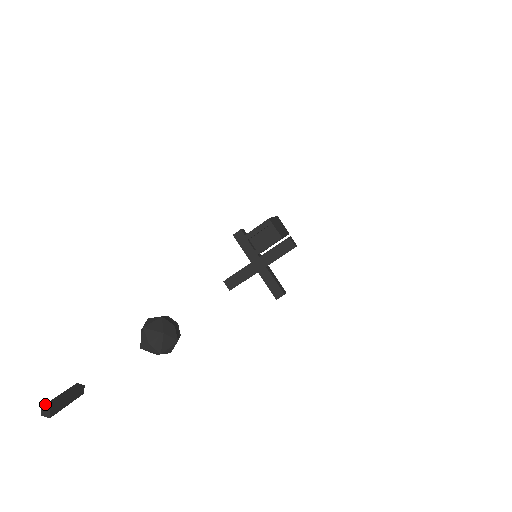
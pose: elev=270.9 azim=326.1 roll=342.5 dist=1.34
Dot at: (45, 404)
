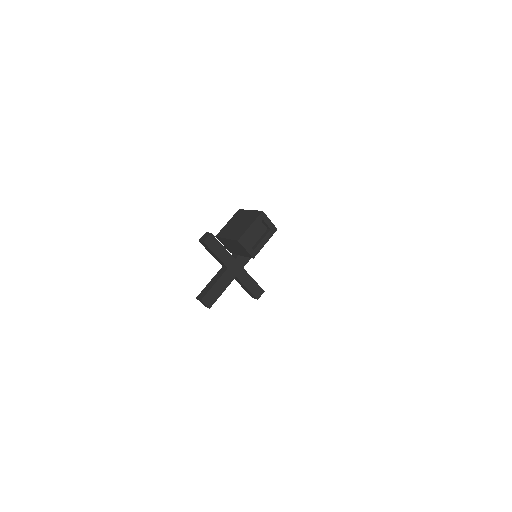
Dot at: out of frame
